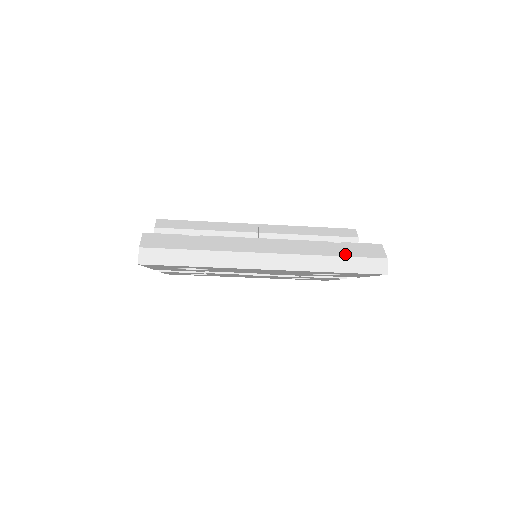
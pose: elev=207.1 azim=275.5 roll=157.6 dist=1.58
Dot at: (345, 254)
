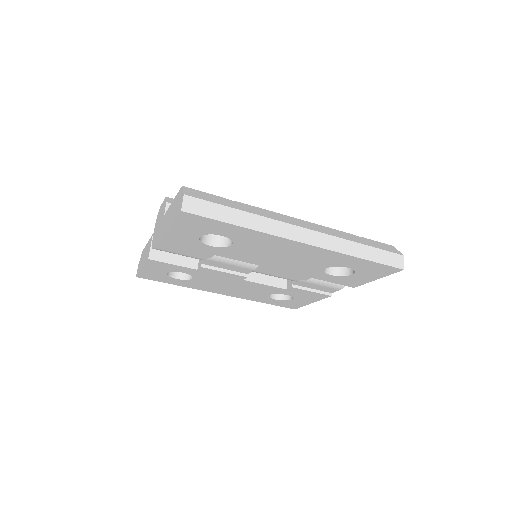
Dot at: (370, 245)
